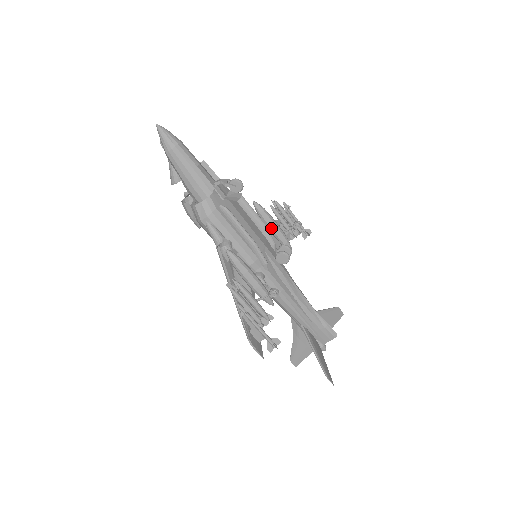
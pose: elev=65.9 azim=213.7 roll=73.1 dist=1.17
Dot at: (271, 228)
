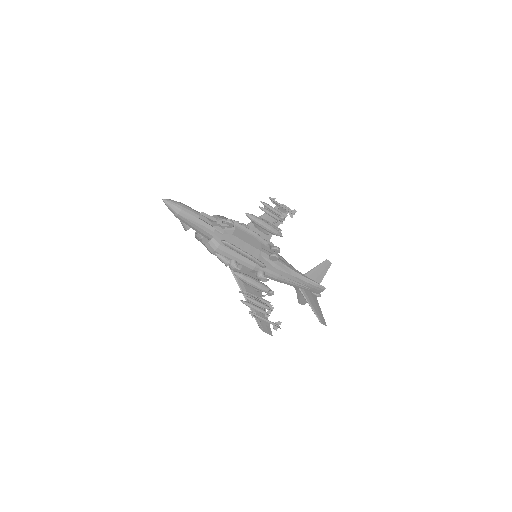
Dot at: (263, 228)
